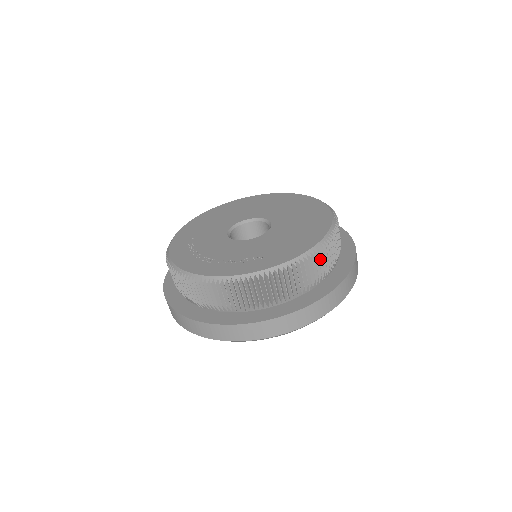
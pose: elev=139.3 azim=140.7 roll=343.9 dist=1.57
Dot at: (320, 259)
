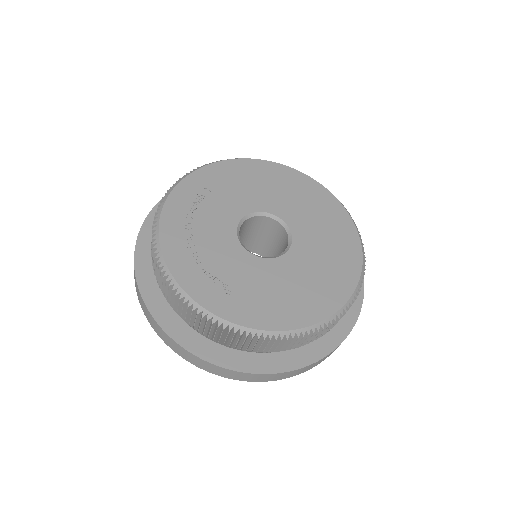
Dot at: (282, 342)
